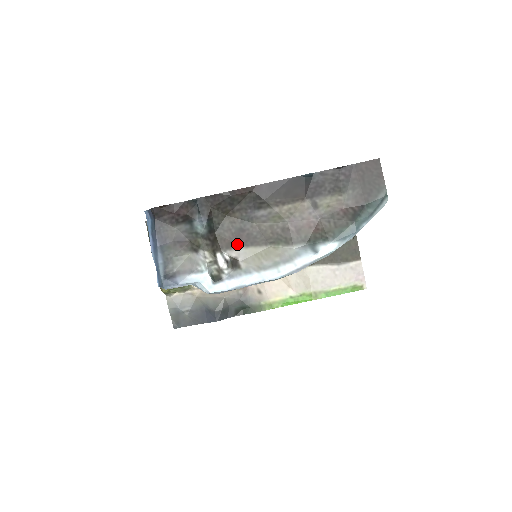
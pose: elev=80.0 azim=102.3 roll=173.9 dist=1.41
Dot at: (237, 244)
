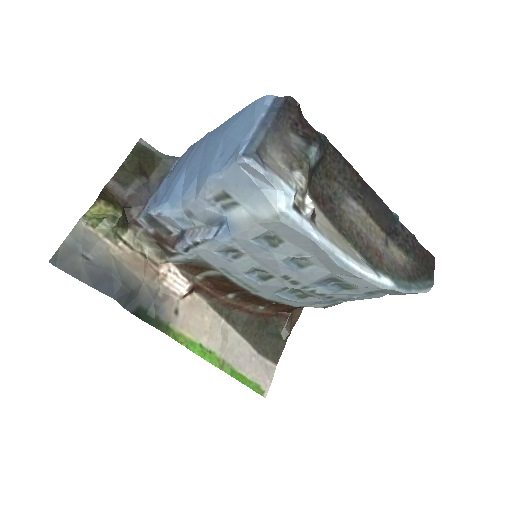
Dot at: (320, 205)
